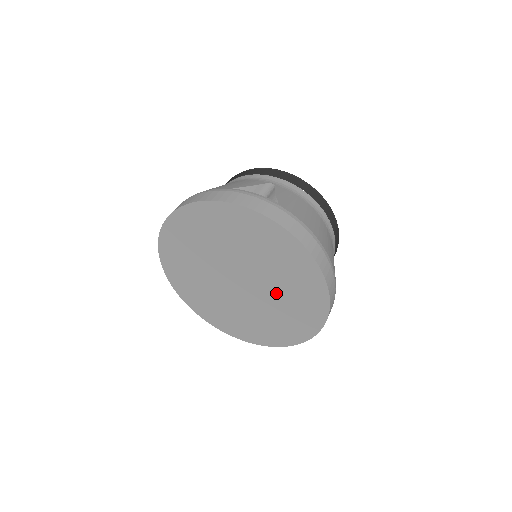
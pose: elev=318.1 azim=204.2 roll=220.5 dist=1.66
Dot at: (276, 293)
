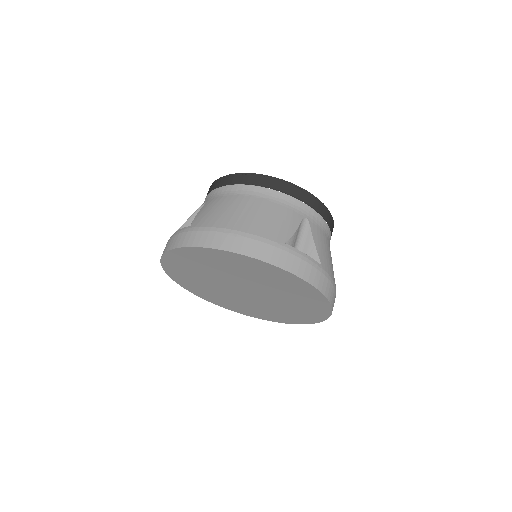
Dot at: (276, 305)
